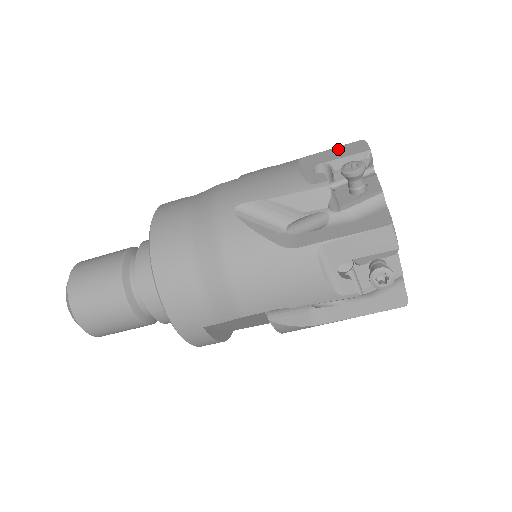
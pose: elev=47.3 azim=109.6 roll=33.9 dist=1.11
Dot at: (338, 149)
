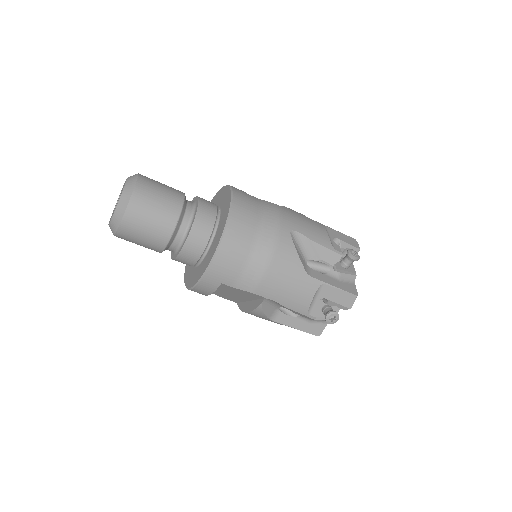
Dot at: (344, 235)
